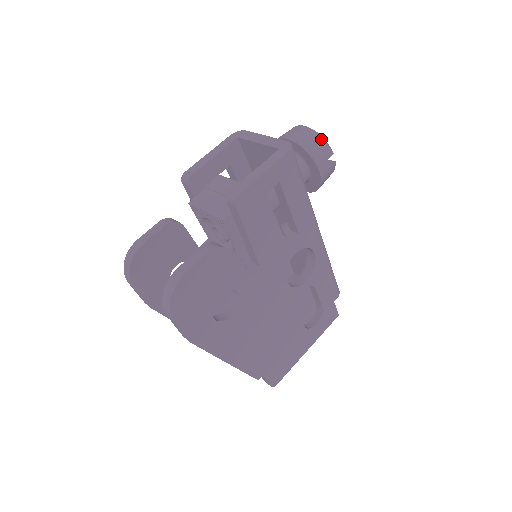
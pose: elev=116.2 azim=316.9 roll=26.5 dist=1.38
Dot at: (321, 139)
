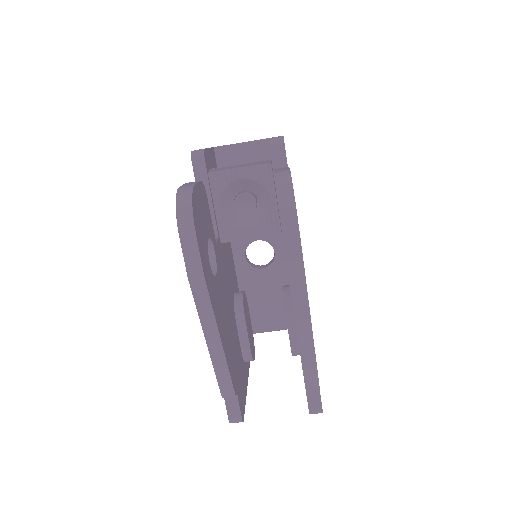
Dot at: occluded
